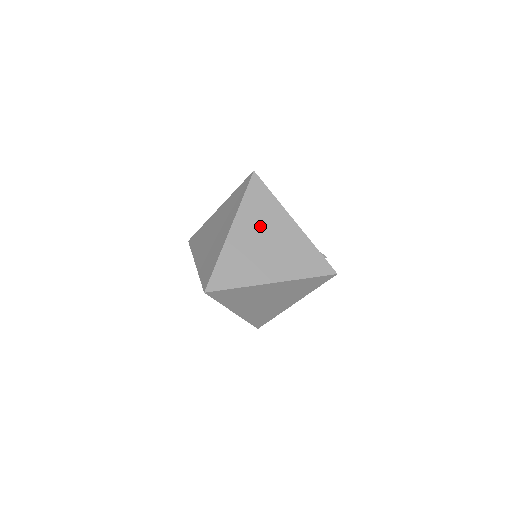
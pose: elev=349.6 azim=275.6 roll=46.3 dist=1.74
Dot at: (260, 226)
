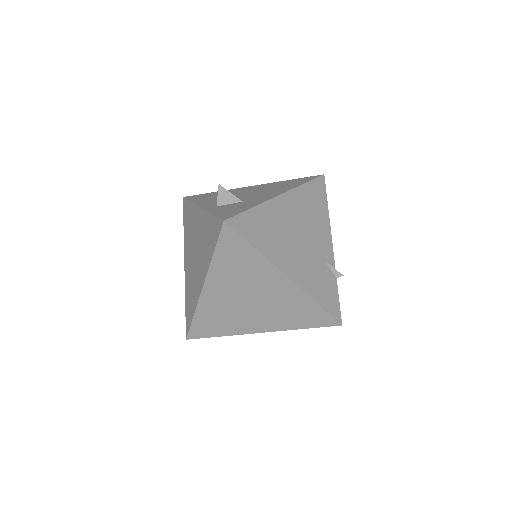
Dot at: (240, 283)
